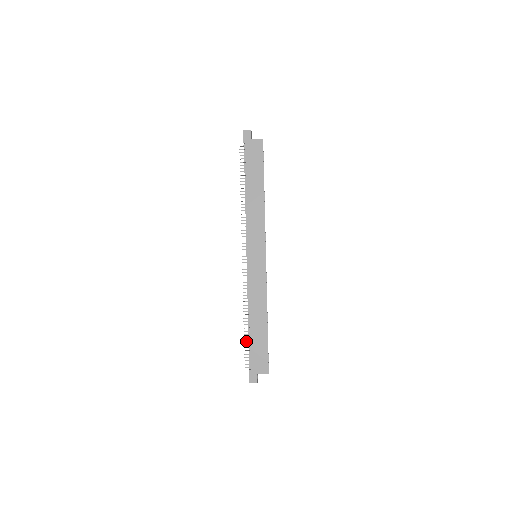
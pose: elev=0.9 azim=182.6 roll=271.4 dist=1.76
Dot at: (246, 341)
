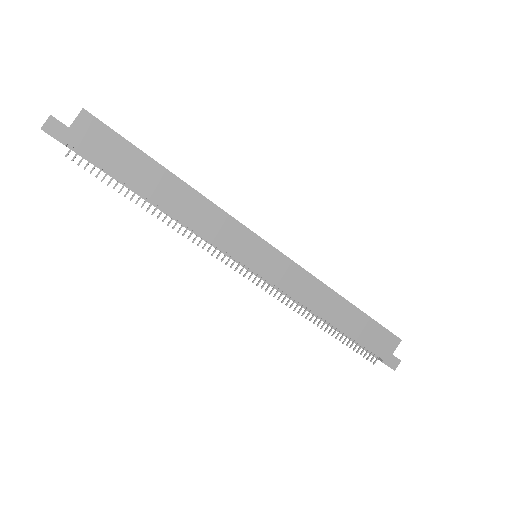
Dot at: (348, 343)
